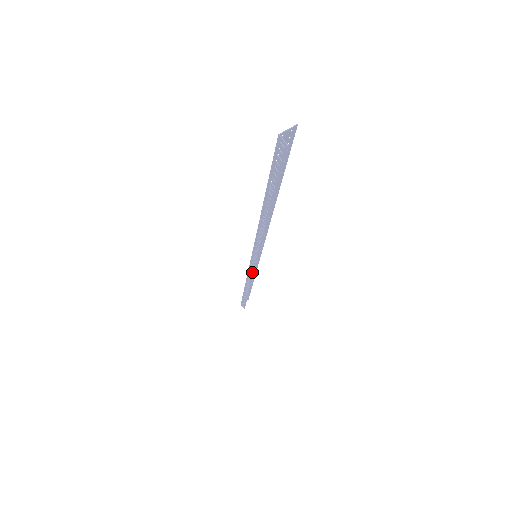
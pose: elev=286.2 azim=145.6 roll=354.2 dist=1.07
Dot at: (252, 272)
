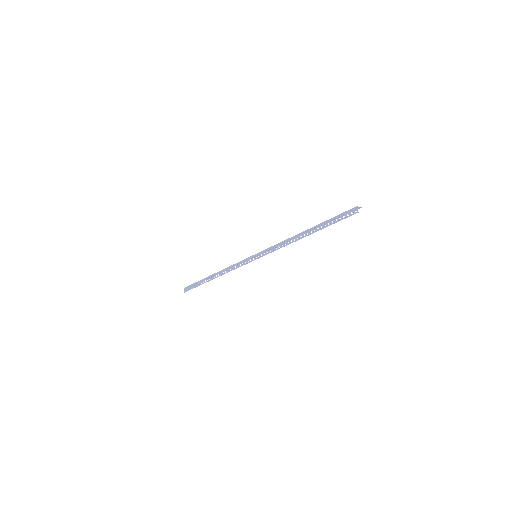
Dot at: (241, 265)
